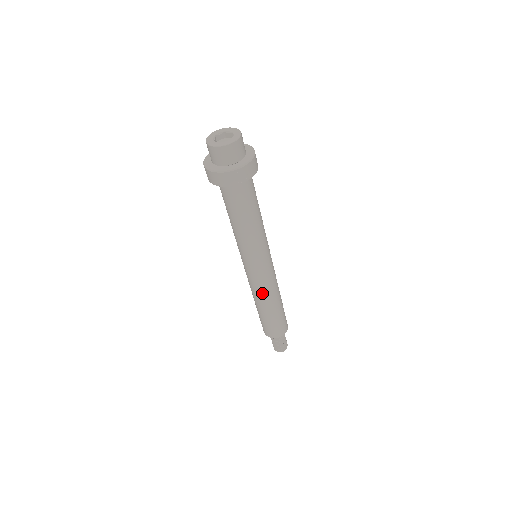
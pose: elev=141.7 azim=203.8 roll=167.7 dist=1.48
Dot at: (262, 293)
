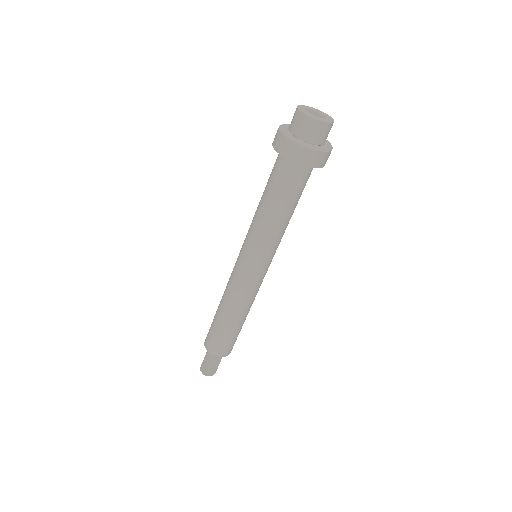
Dot at: (251, 299)
